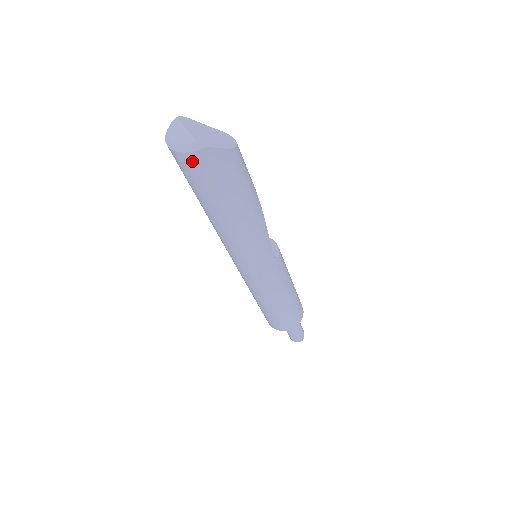
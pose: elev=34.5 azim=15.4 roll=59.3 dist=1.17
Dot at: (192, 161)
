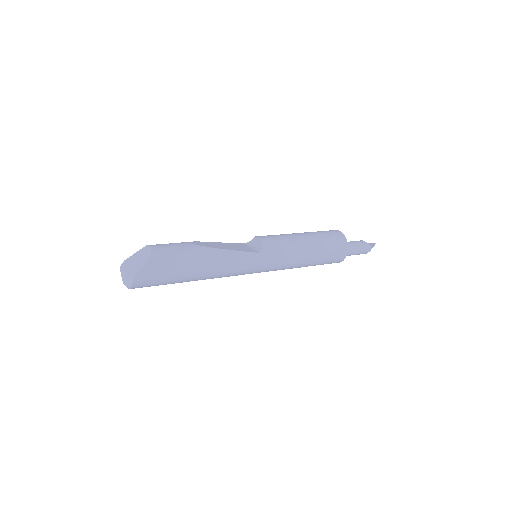
Dot at: (139, 286)
